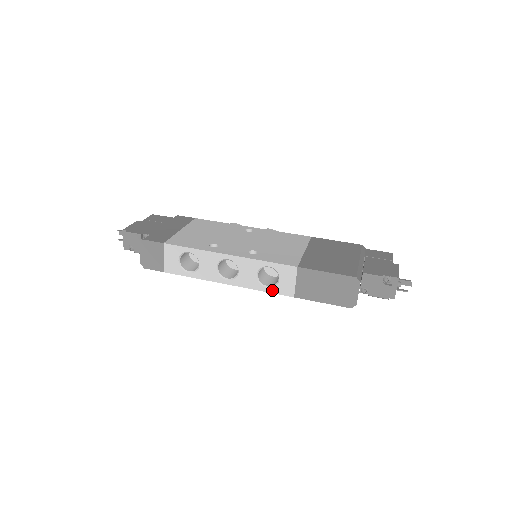
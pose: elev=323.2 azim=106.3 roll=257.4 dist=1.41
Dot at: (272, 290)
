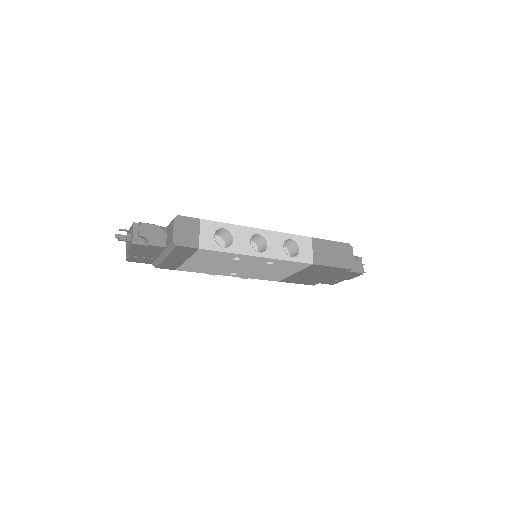
Dot at: (297, 259)
